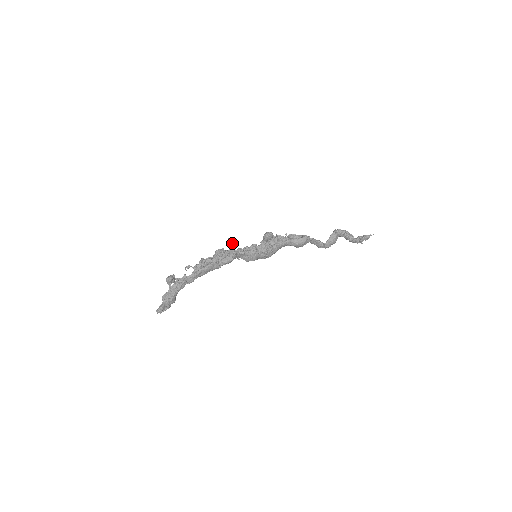
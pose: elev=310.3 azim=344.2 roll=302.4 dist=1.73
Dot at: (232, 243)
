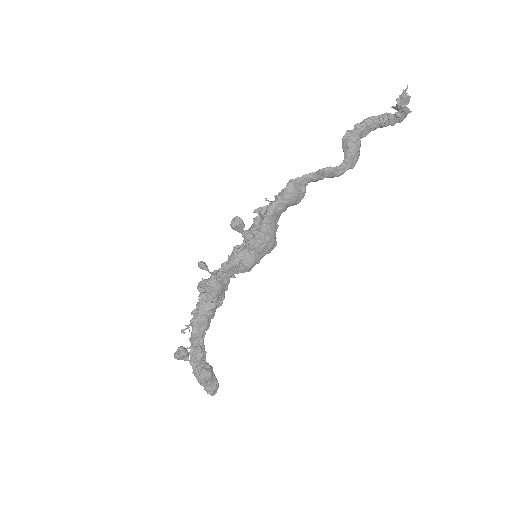
Dot at: (203, 267)
